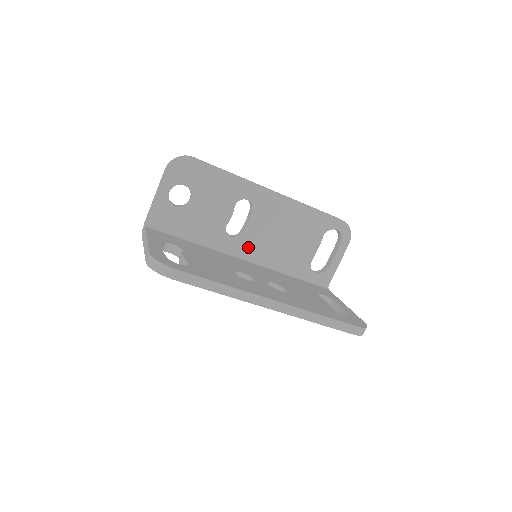
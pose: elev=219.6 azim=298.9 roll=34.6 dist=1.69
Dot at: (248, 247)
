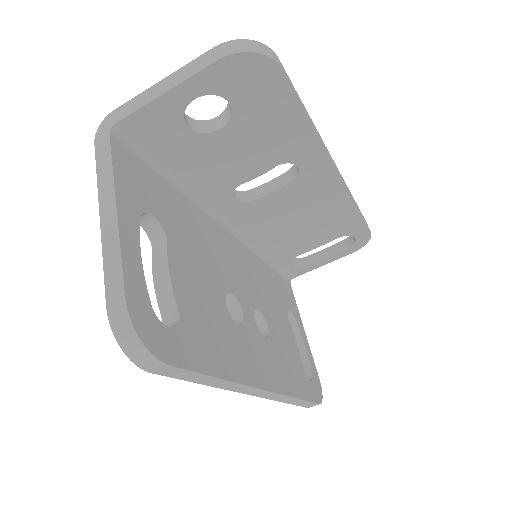
Dot at: (245, 217)
